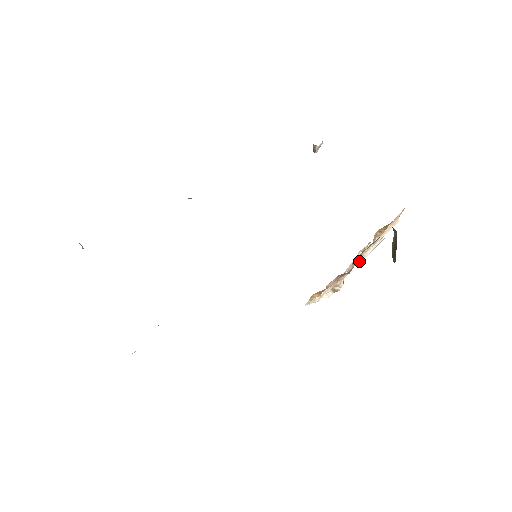
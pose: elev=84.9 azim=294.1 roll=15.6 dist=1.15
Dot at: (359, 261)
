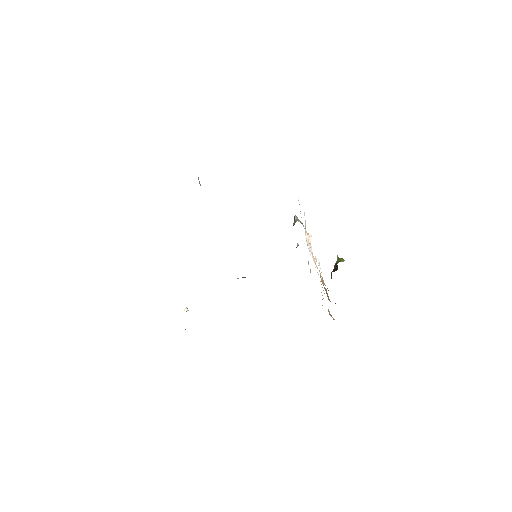
Dot at: (305, 227)
